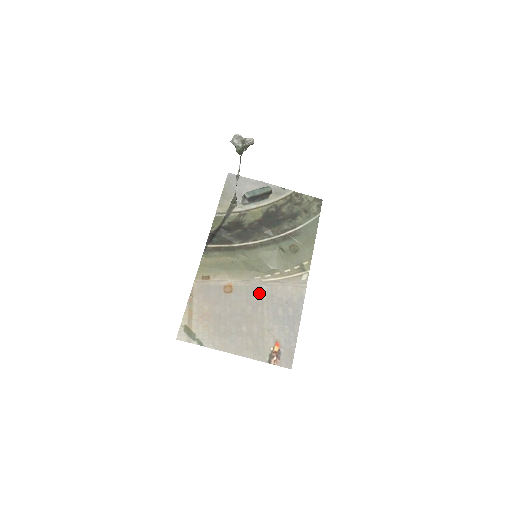
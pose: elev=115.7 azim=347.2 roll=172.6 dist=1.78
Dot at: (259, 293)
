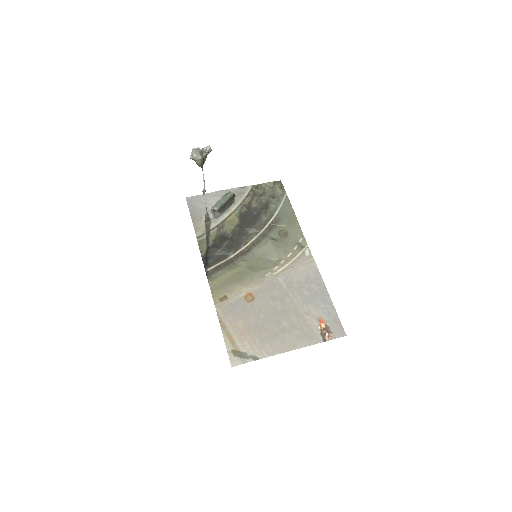
Dot at: (278, 286)
